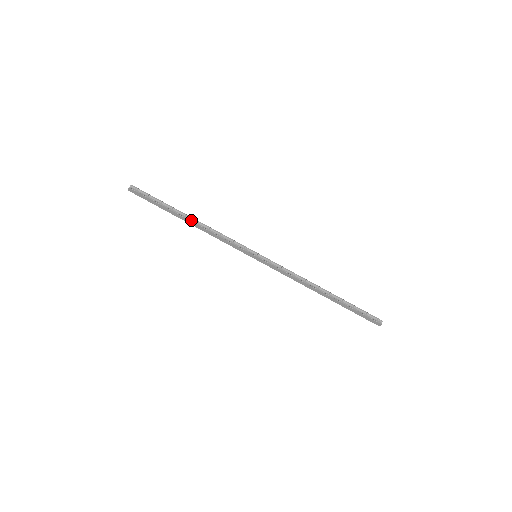
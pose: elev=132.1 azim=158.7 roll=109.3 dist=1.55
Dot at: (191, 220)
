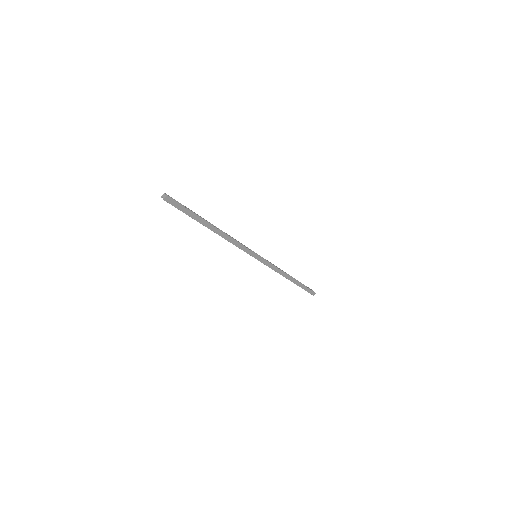
Dot at: (216, 228)
